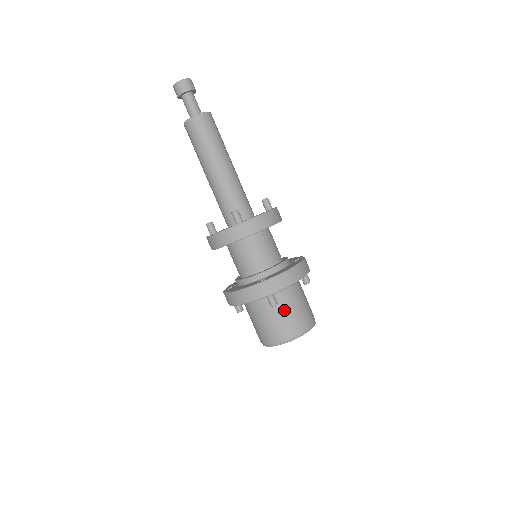
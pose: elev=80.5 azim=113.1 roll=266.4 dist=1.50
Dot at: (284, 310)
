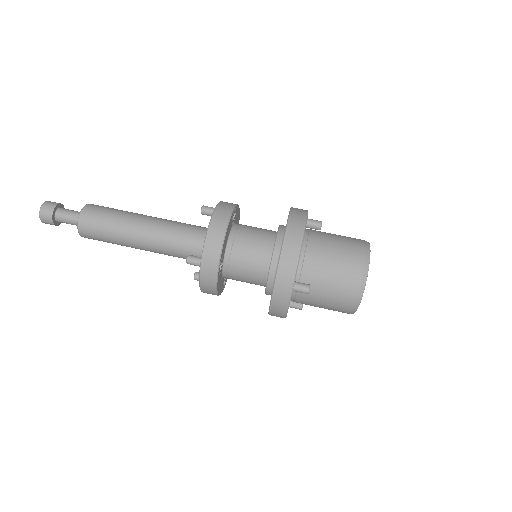
Dot at: (324, 280)
